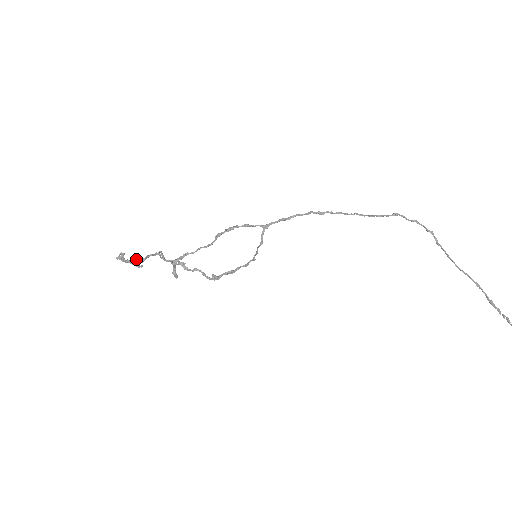
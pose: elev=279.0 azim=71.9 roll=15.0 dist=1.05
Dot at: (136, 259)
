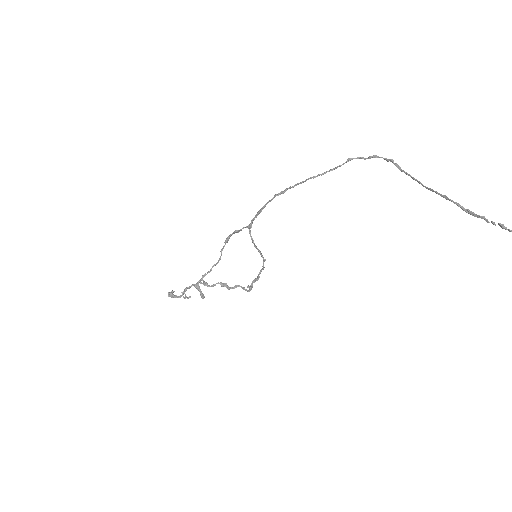
Dot at: (181, 292)
